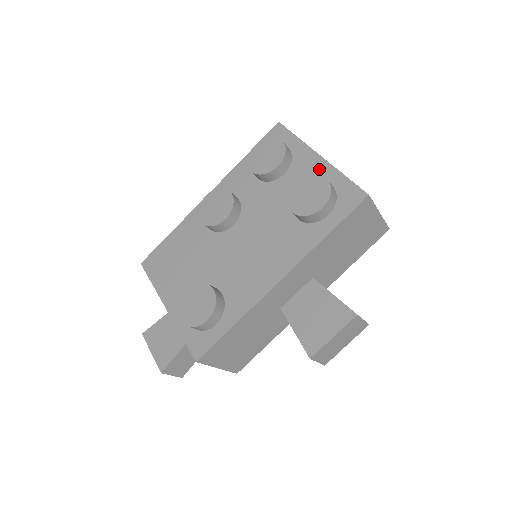
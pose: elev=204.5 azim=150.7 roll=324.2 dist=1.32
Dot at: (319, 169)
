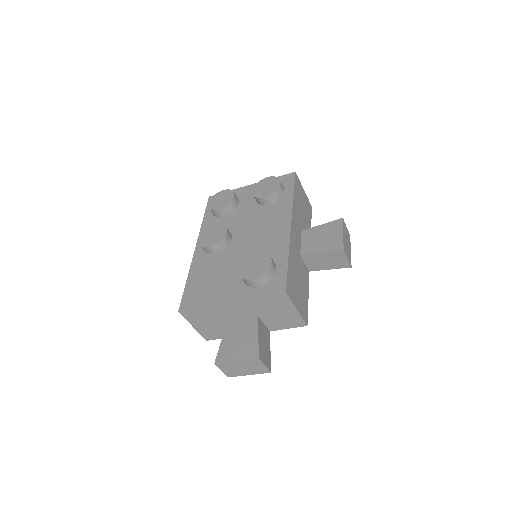
Dot at: occluded
